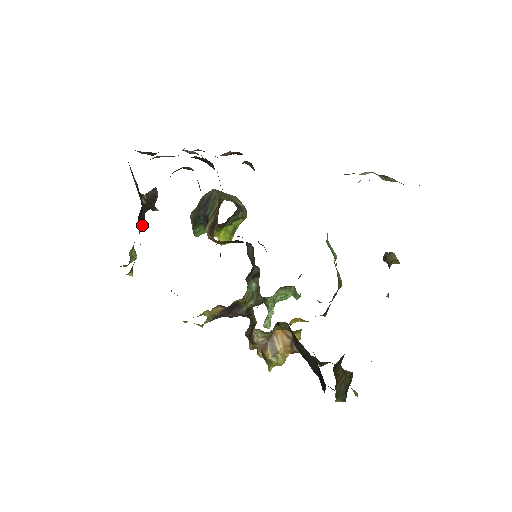
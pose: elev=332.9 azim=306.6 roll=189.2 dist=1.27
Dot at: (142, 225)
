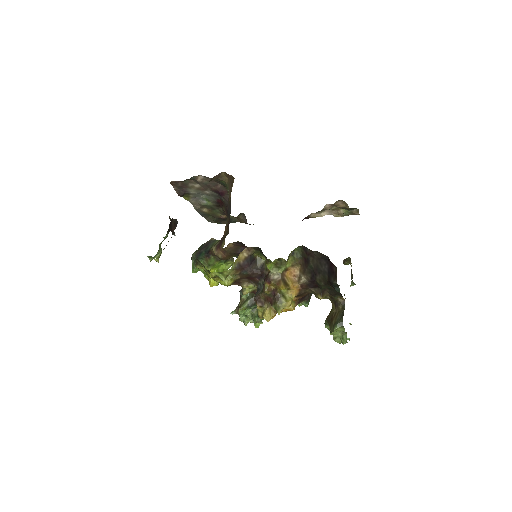
Dot at: occluded
